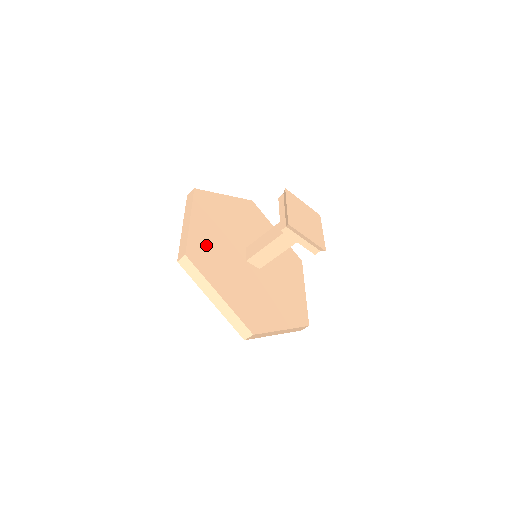
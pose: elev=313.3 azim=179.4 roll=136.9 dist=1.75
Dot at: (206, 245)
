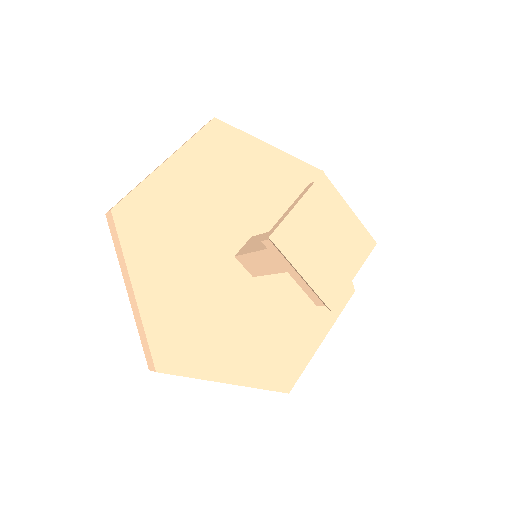
Dot at: (168, 208)
